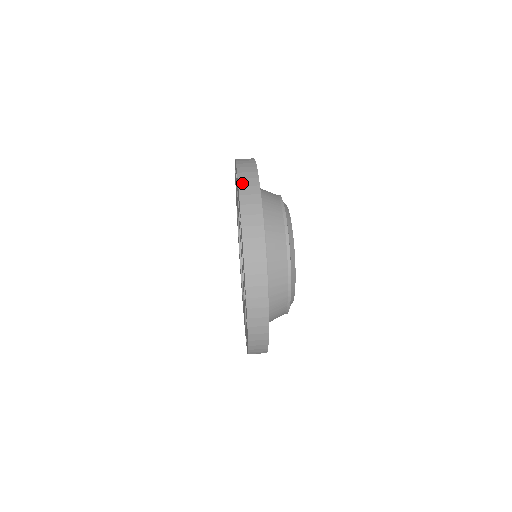
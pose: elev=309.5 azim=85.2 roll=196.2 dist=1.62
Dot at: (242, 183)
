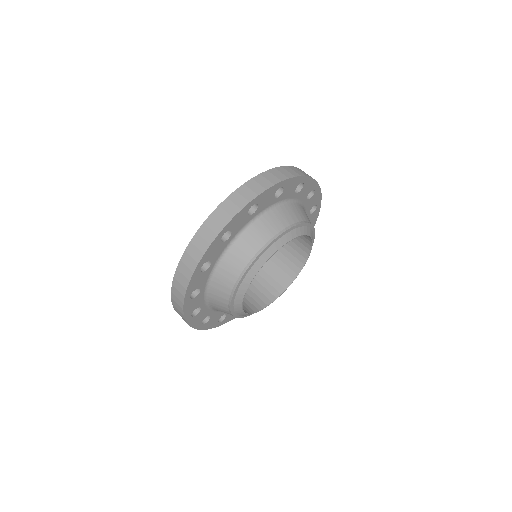
Dot at: (202, 231)
